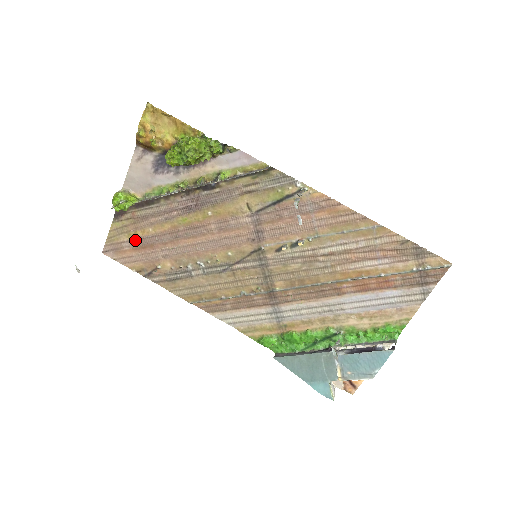
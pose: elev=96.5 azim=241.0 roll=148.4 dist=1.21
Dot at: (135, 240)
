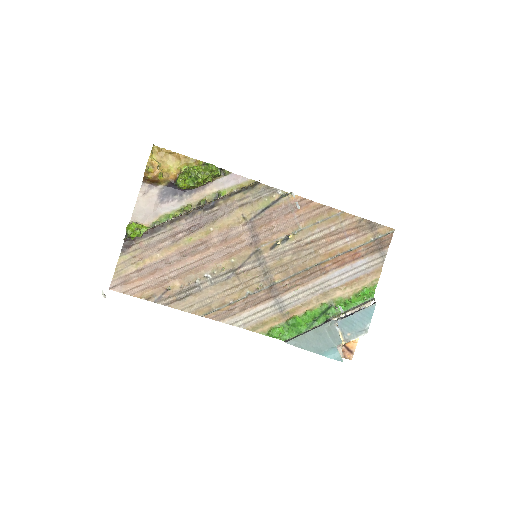
Dot at: (143, 268)
